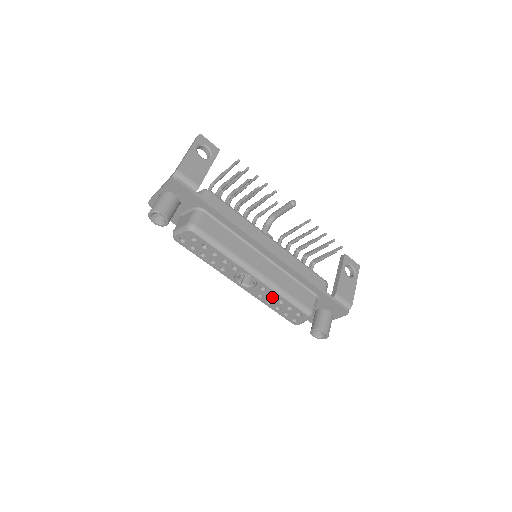
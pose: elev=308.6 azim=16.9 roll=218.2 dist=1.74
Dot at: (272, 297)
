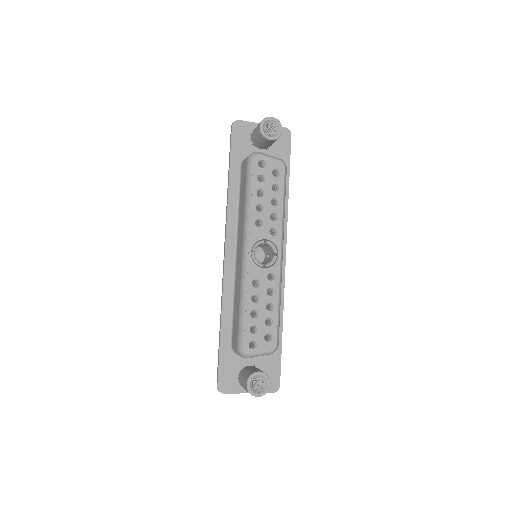
Dot at: (267, 294)
